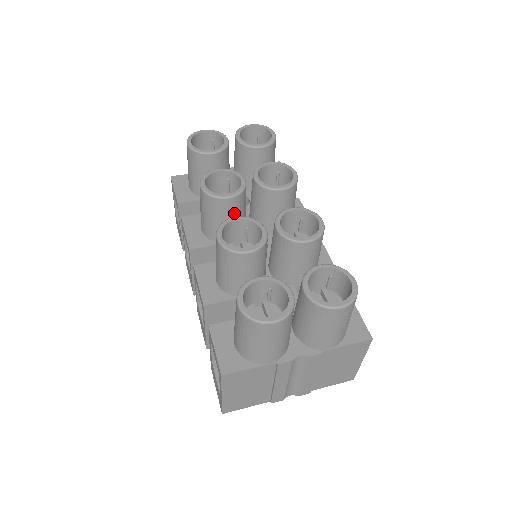
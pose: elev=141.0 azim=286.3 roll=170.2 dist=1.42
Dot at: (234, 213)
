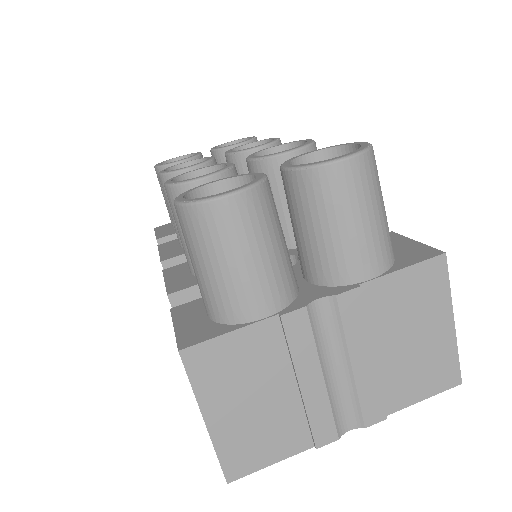
Dot at: occluded
